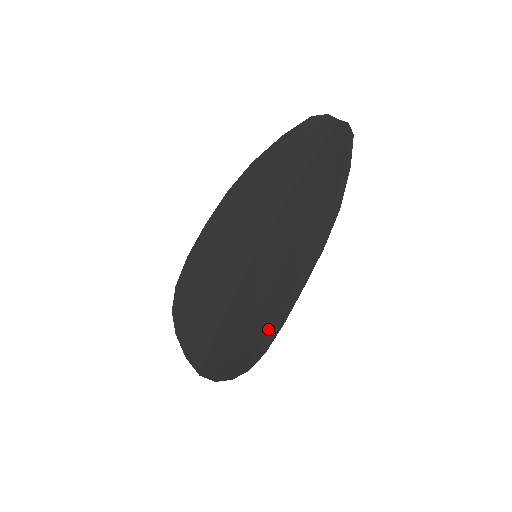
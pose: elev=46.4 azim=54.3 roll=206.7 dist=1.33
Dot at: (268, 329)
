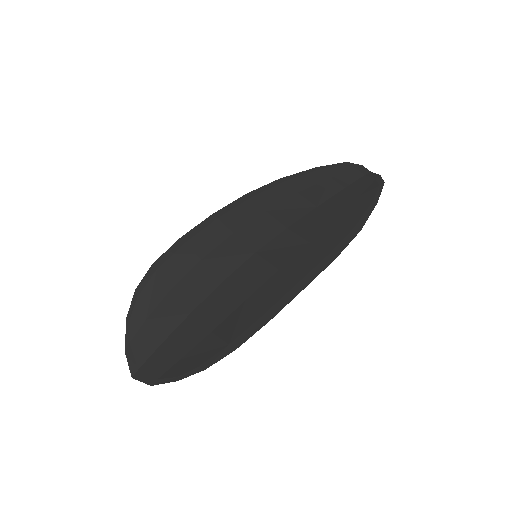
Dot at: (248, 324)
